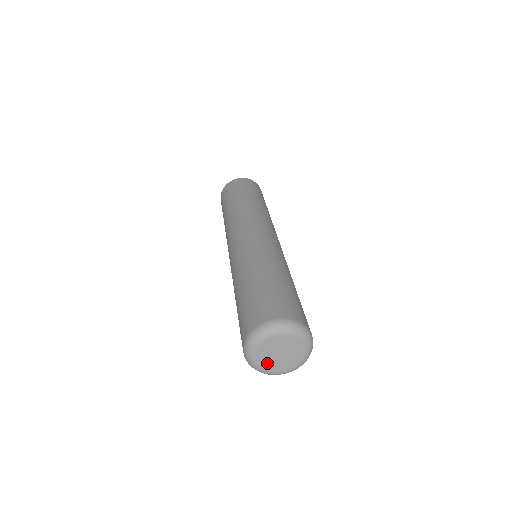
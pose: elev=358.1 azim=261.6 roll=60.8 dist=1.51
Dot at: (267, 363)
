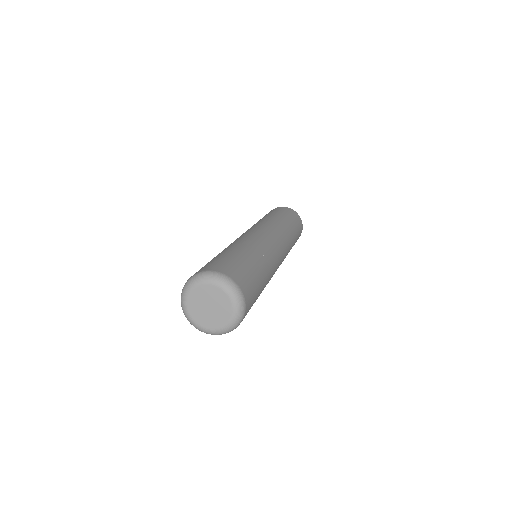
Dot at: (201, 318)
